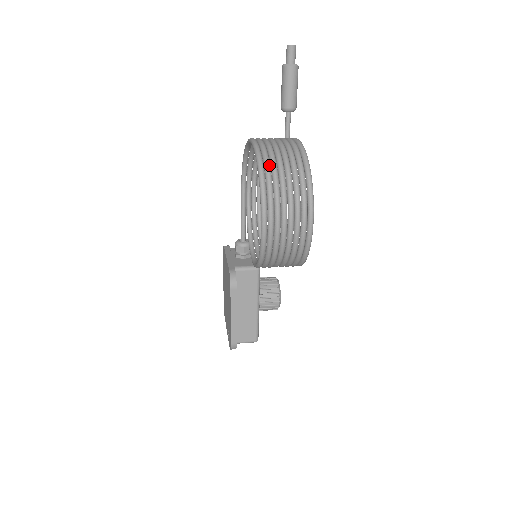
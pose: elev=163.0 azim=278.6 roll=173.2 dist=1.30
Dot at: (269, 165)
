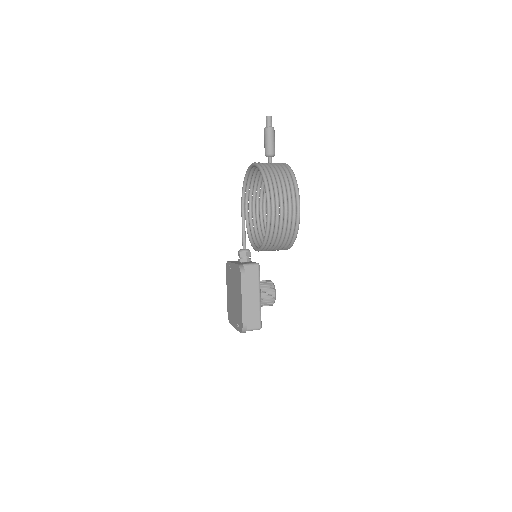
Dot at: (268, 170)
